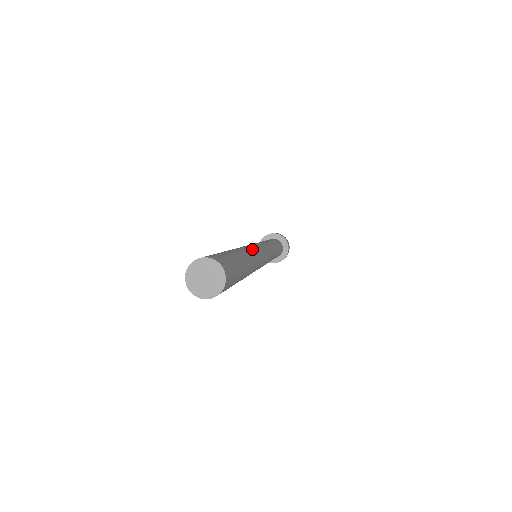
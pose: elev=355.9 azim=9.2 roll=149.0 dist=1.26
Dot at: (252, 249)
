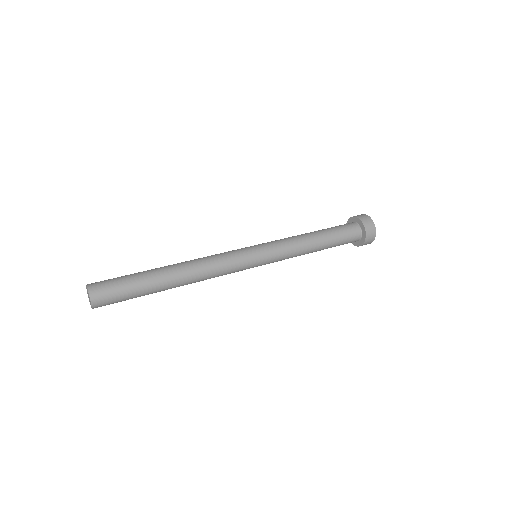
Dot at: (203, 257)
